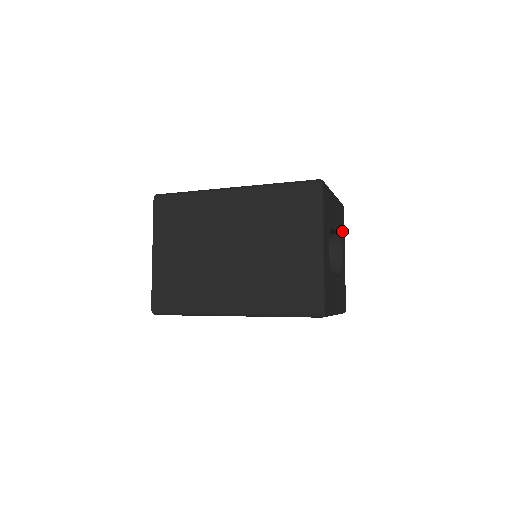
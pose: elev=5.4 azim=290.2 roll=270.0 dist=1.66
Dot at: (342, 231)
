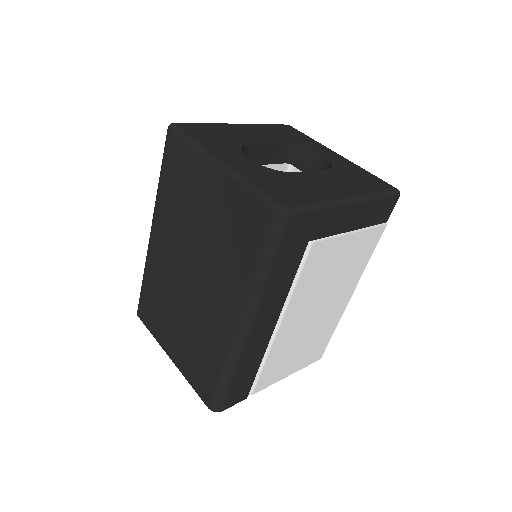
Dot at: (301, 140)
